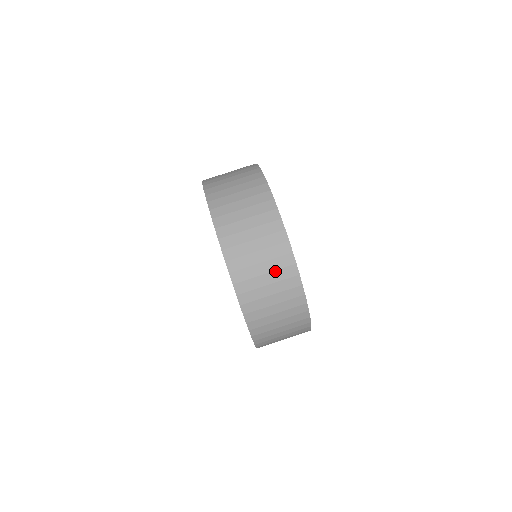
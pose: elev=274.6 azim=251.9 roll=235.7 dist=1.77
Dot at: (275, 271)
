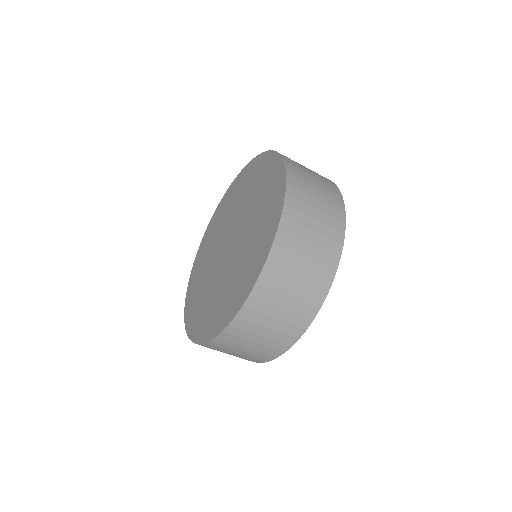
Dot at: occluded
